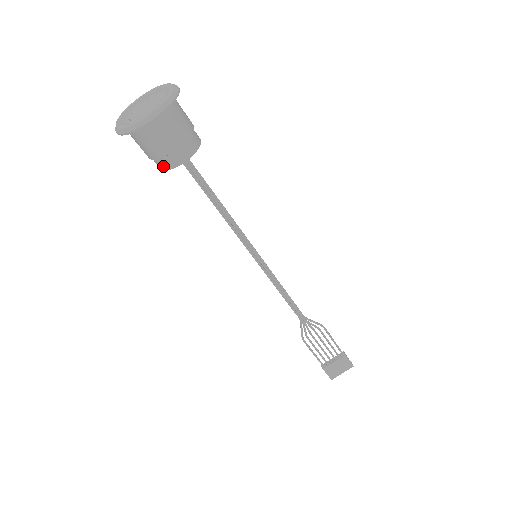
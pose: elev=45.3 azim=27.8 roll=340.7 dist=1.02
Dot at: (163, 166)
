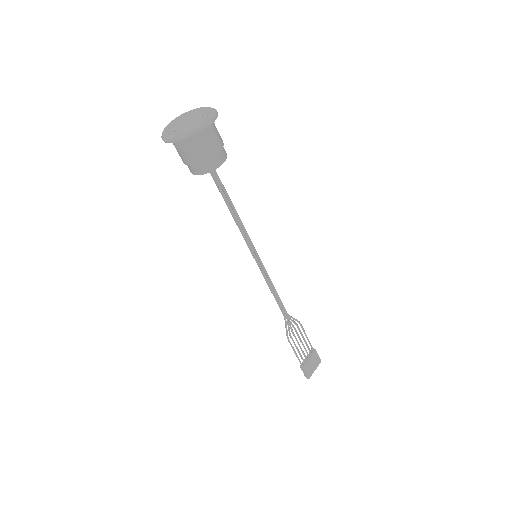
Dot at: (205, 169)
